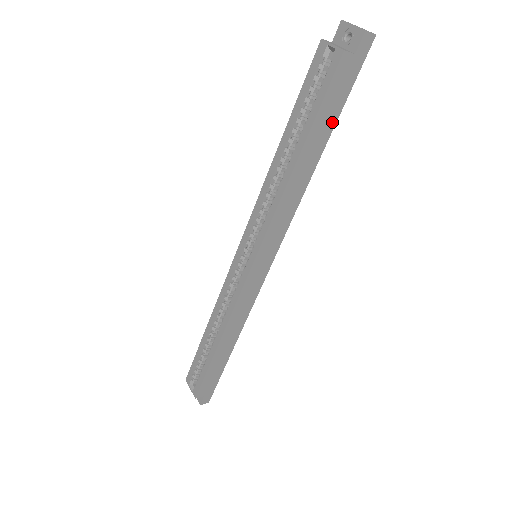
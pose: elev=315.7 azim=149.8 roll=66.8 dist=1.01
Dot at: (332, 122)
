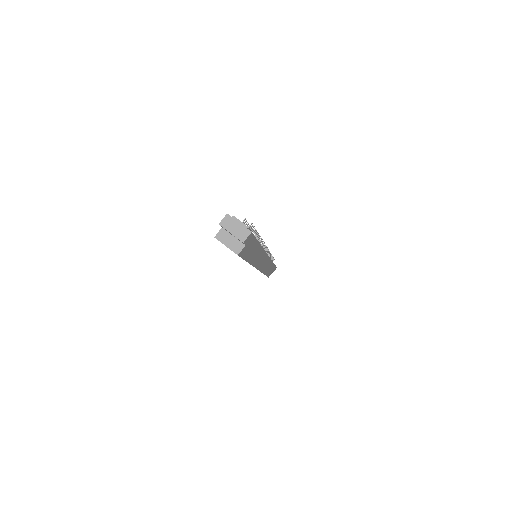
Dot at: (256, 245)
